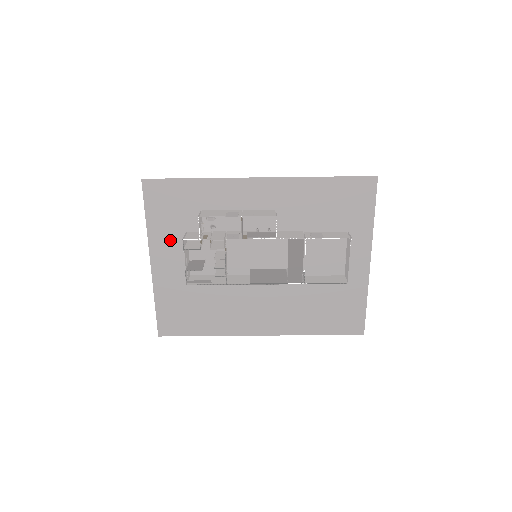
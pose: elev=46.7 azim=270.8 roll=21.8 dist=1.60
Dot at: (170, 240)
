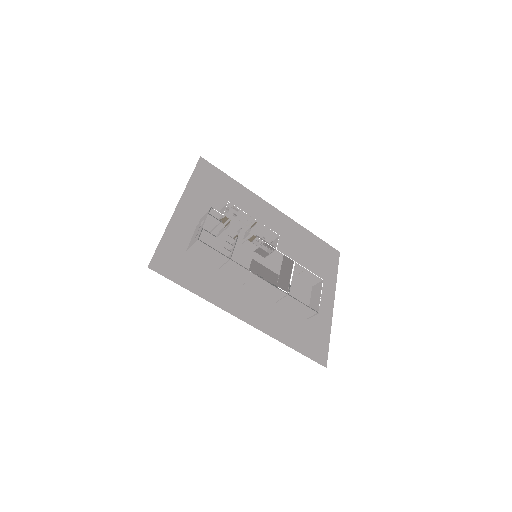
Dot at: (201, 201)
